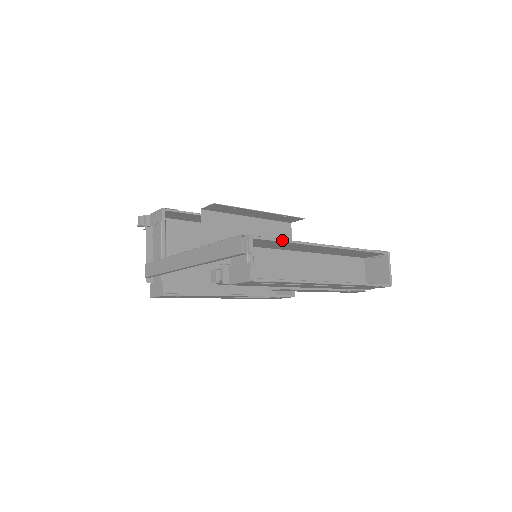
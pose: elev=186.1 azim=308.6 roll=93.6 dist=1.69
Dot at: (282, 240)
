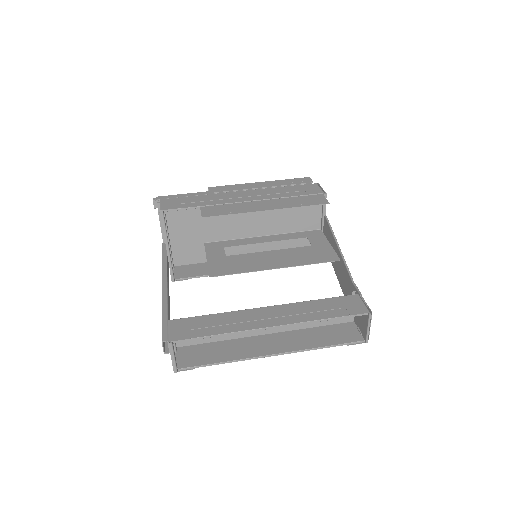
Dot at: (209, 336)
